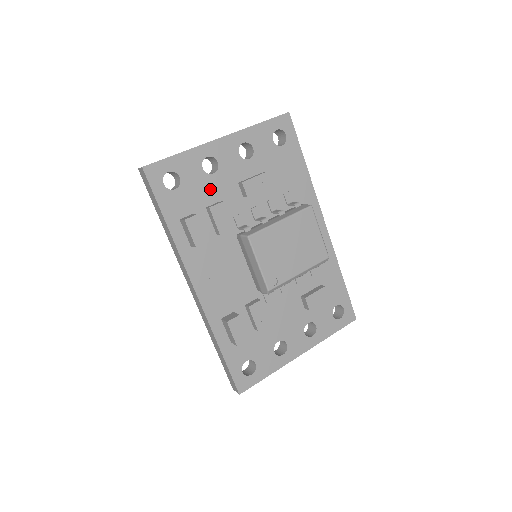
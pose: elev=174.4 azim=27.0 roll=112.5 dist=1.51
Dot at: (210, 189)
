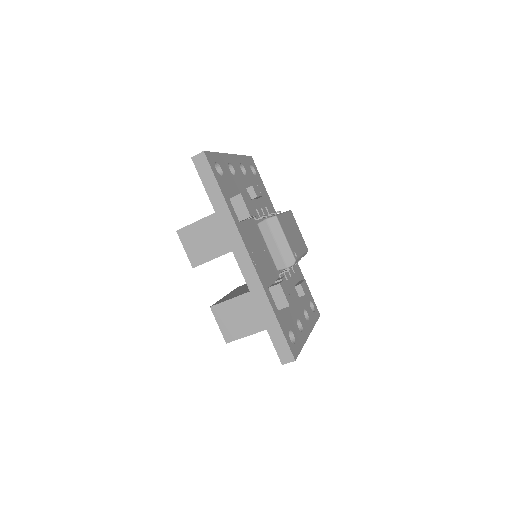
Dot at: (236, 185)
